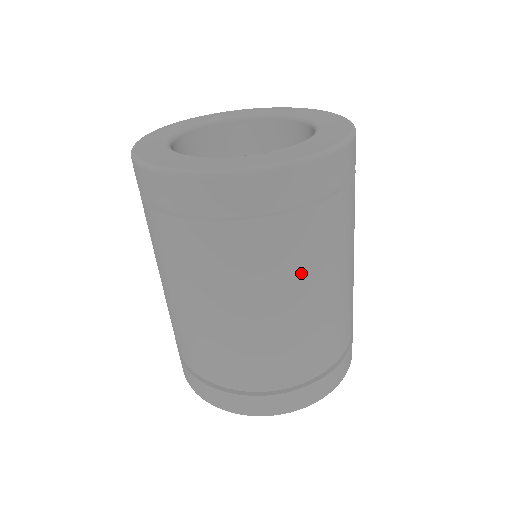
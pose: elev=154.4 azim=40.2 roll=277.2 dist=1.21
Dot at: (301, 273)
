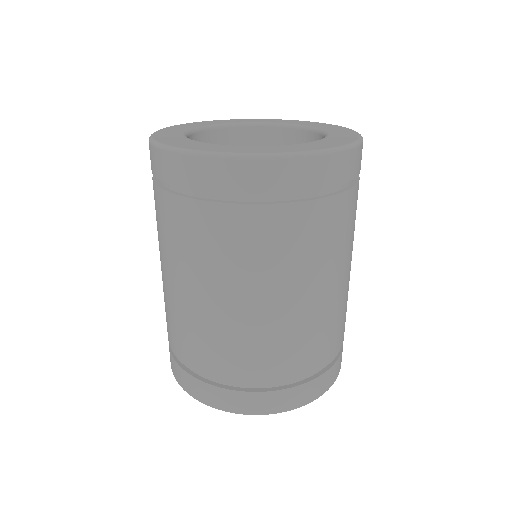
Dot at: (353, 237)
